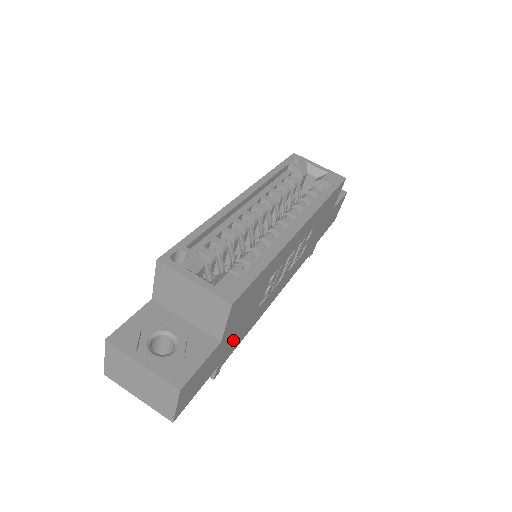
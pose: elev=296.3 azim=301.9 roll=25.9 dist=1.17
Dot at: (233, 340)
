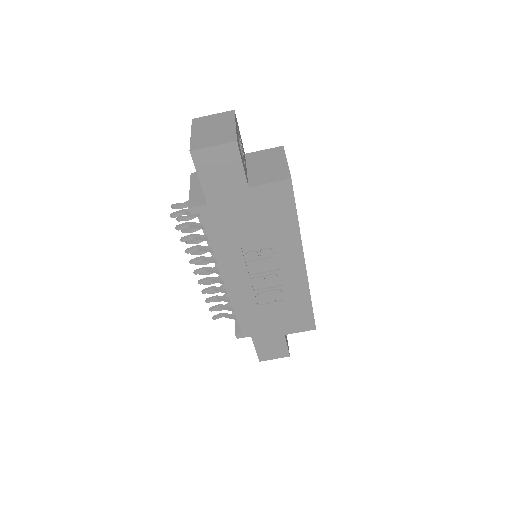
Dot at: (228, 216)
